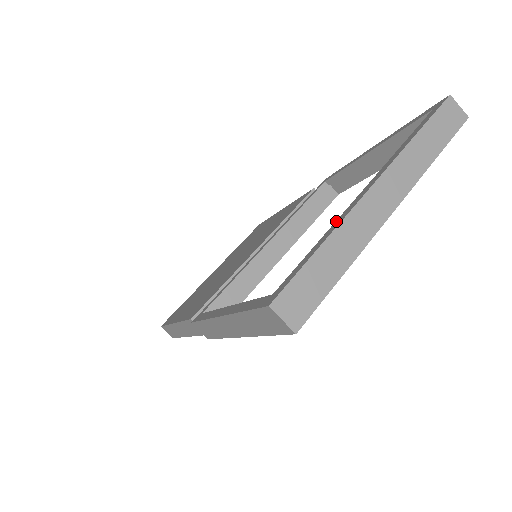
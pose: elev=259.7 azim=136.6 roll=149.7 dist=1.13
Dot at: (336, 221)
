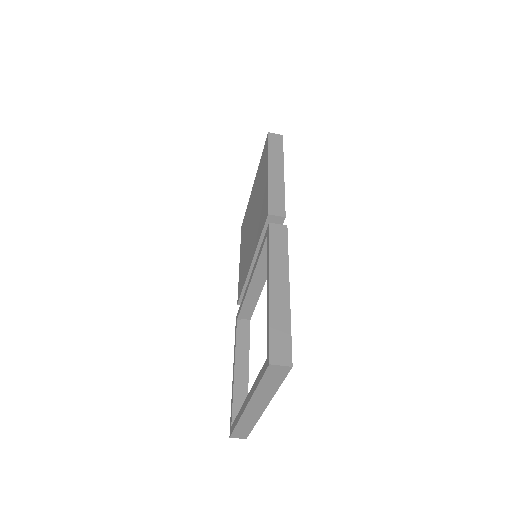
Dot at: (240, 410)
